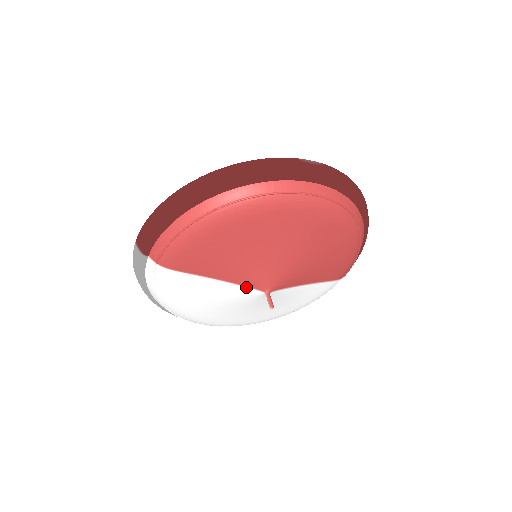
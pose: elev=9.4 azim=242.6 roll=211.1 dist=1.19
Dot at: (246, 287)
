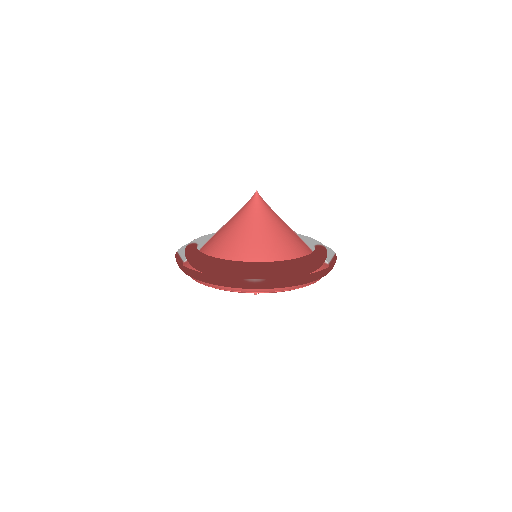
Dot at: occluded
